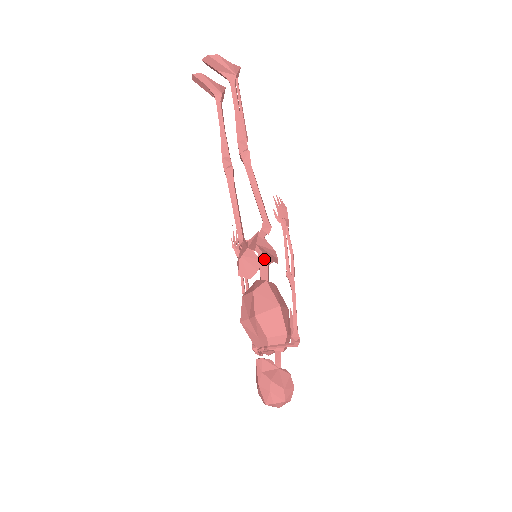
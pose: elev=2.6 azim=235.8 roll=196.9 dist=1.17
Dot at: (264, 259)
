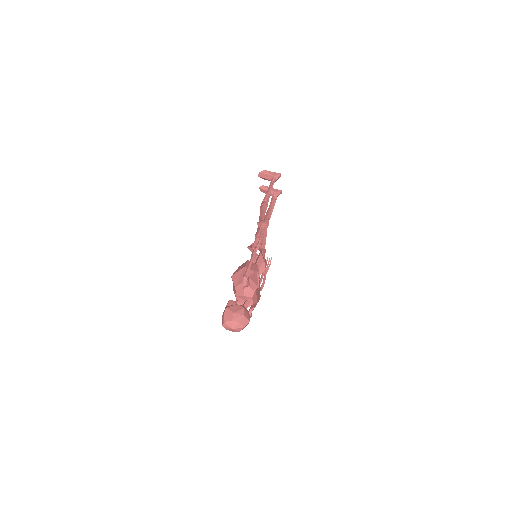
Dot at: (259, 256)
